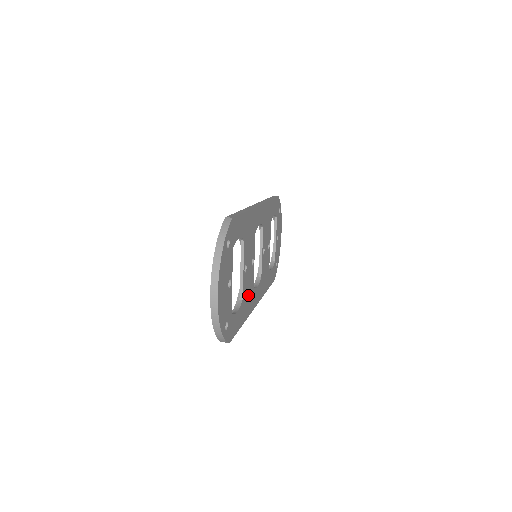
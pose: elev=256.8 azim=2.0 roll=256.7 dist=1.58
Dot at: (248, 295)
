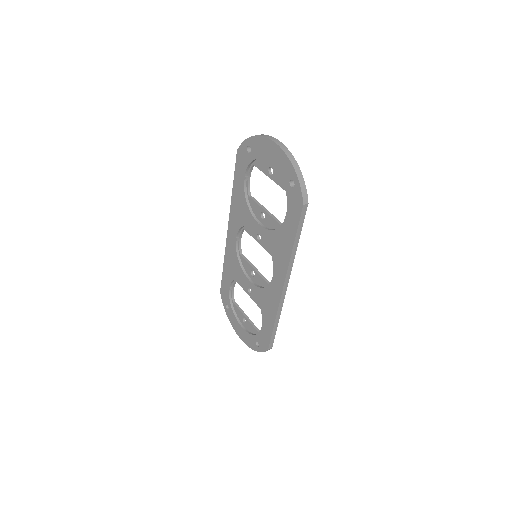
Dot at: occluded
